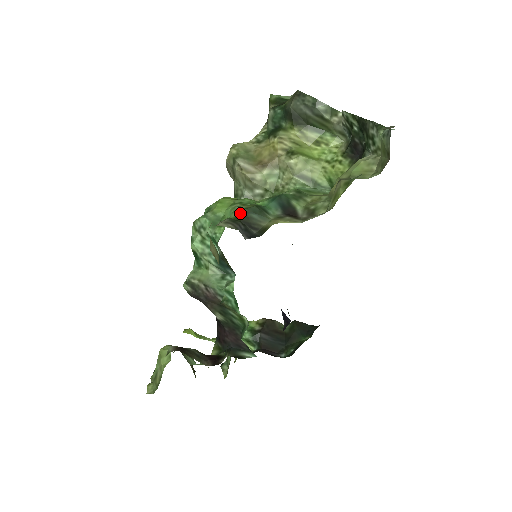
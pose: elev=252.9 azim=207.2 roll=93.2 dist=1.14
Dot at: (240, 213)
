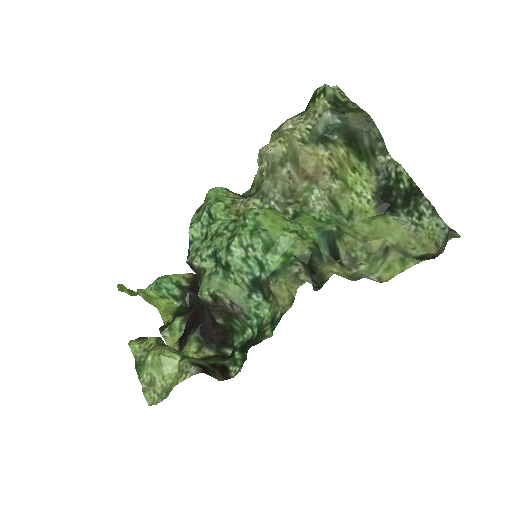
Dot at: (306, 254)
